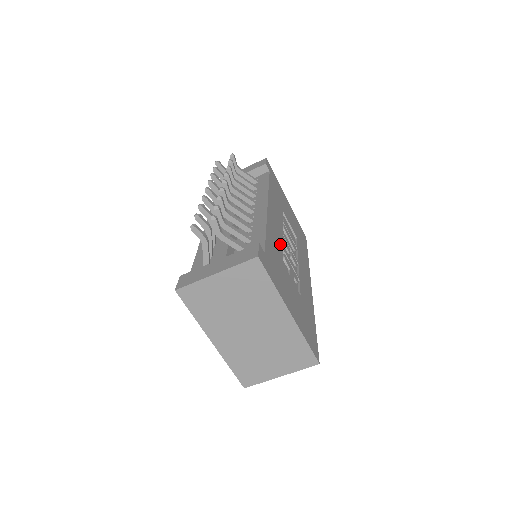
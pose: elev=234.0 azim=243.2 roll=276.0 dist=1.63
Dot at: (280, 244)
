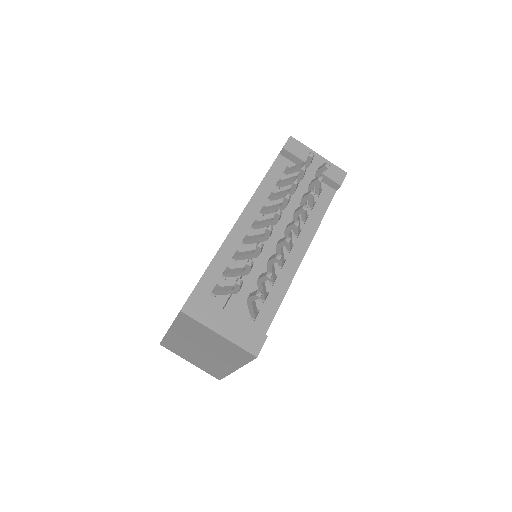
Dot at: occluded
